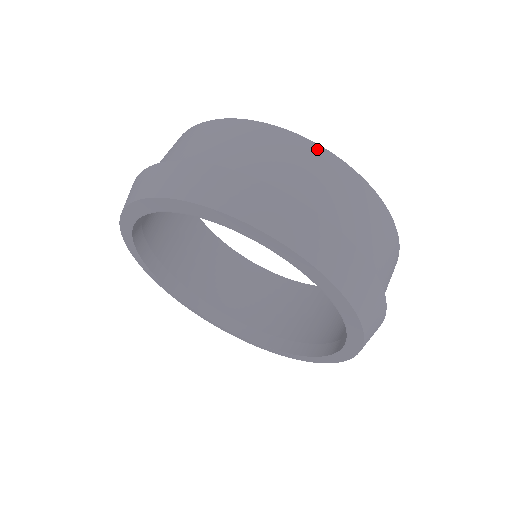
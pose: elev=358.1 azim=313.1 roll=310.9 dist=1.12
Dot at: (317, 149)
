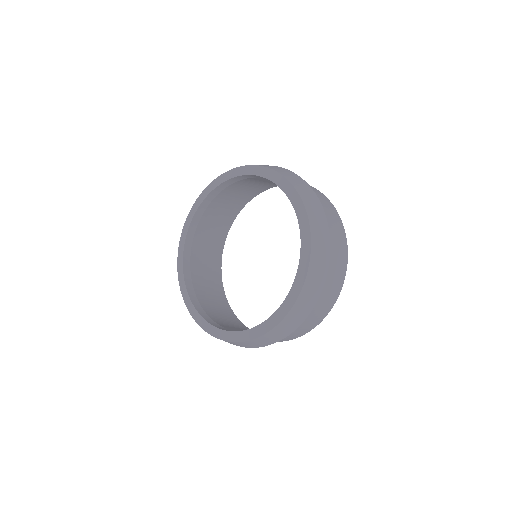
Dot at: occluded
